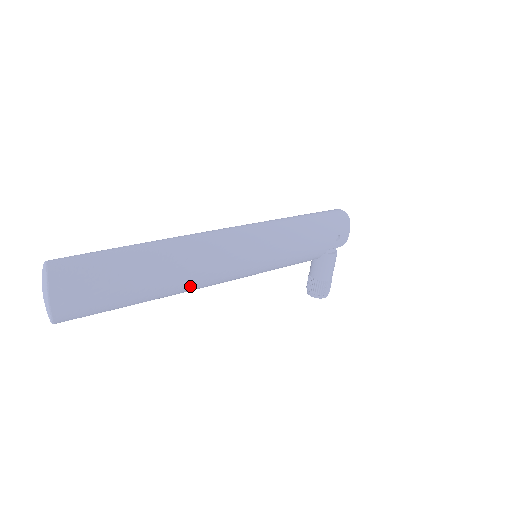
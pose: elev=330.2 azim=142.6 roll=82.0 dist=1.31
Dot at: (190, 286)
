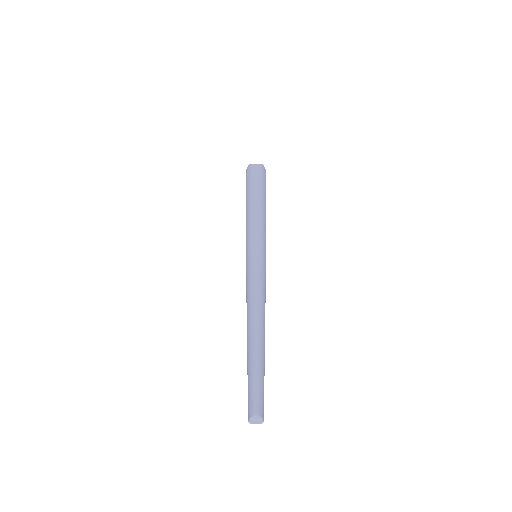
Dot at: occluded
